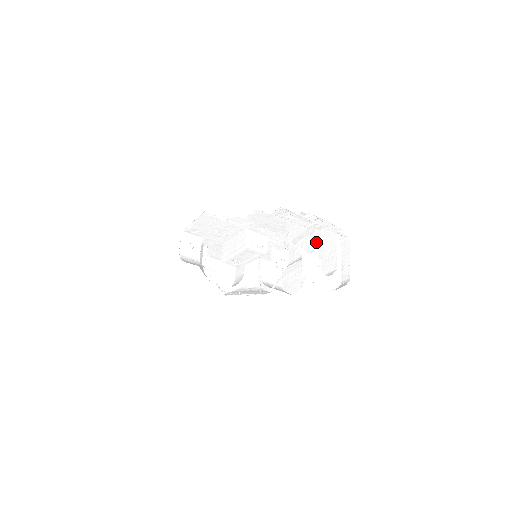
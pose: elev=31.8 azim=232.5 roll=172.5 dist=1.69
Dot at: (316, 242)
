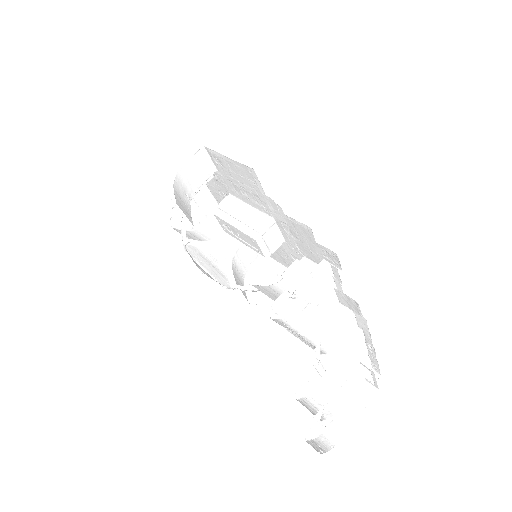
Dot at: (347, 378)
